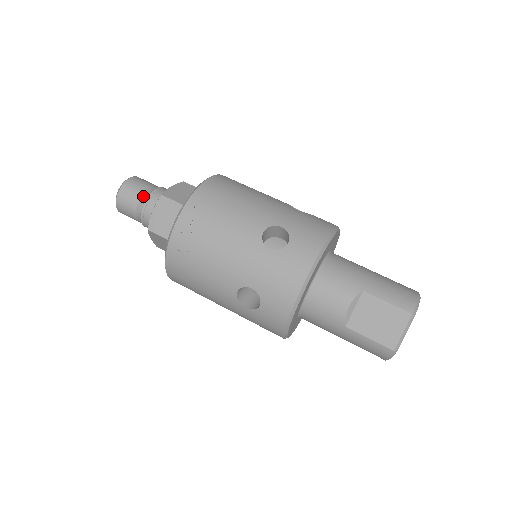
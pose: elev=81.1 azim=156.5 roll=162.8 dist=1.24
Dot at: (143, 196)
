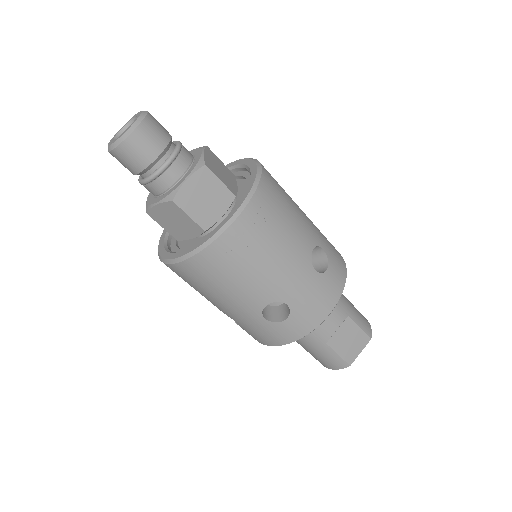
Dot at: (166, 149)
